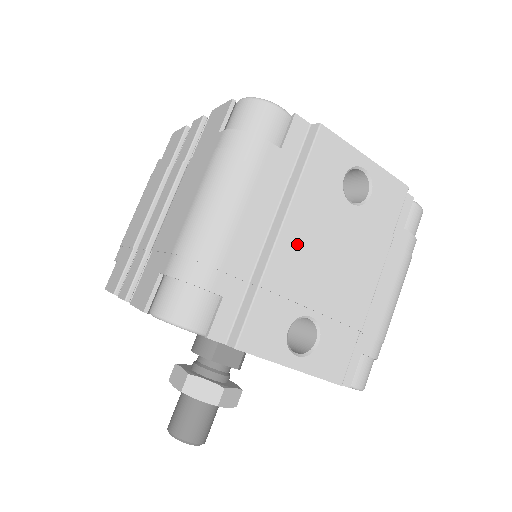
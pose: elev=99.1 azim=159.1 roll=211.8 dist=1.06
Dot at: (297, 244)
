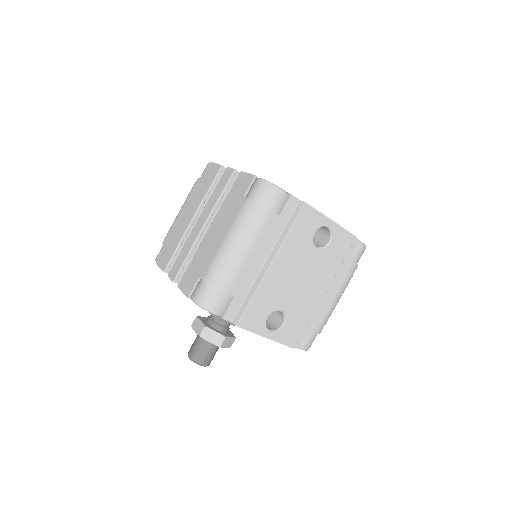
Dot at: (280, 272)
